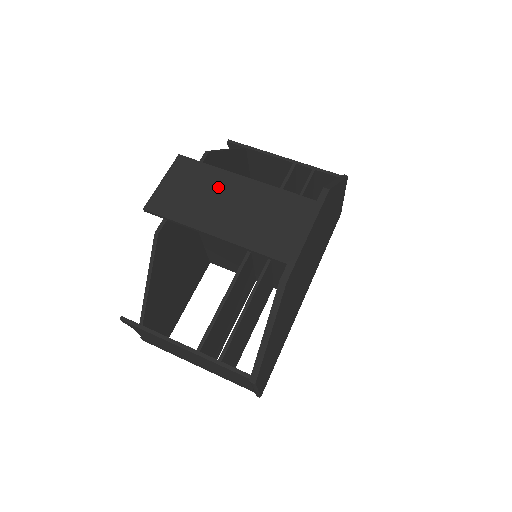
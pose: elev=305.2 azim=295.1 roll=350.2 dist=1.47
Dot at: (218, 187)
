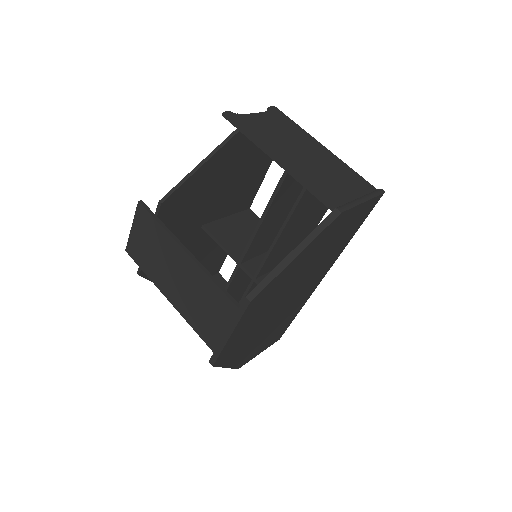
Dot at: (167, 254)
